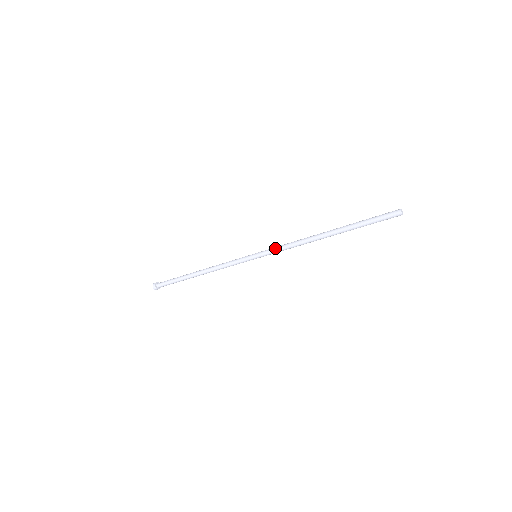
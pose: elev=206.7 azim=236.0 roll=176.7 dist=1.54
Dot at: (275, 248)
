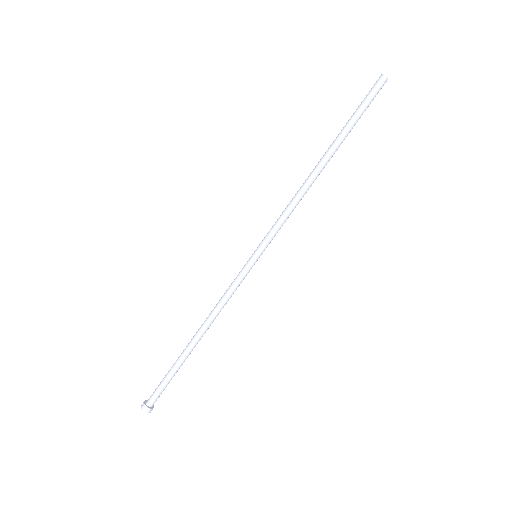
Dot at: (273, 226)
